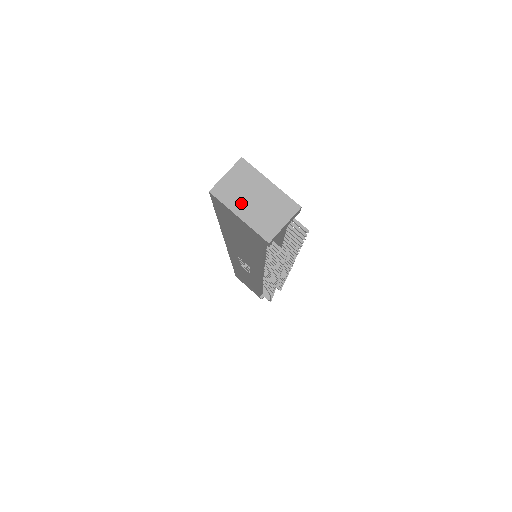
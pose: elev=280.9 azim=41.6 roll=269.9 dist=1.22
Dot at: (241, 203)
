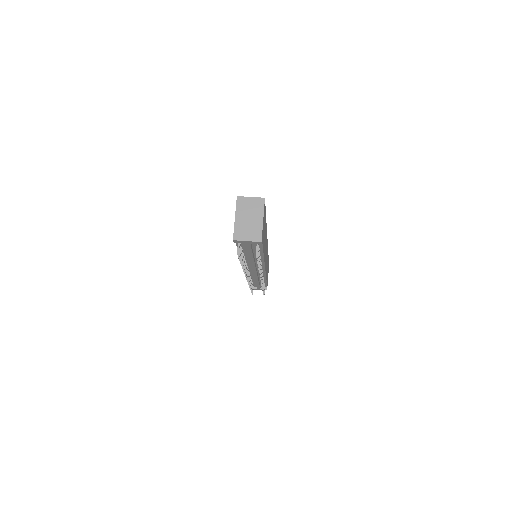
Dot at: (242, 214)
